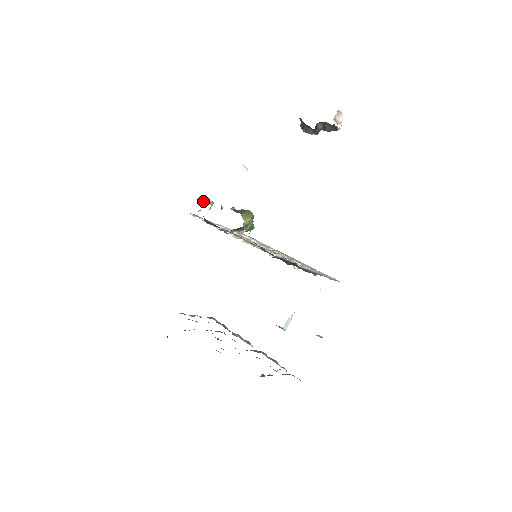
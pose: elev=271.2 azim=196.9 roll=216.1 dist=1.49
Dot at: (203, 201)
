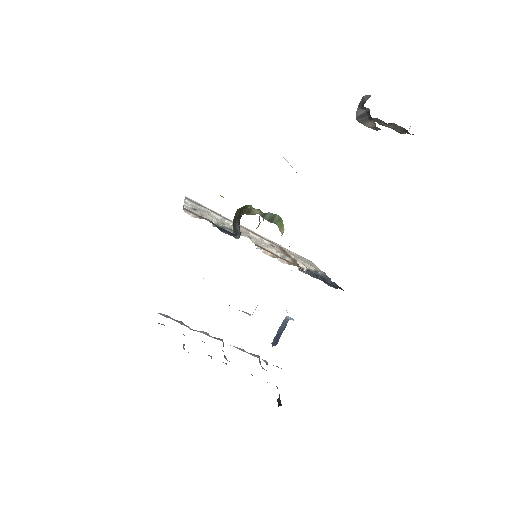
Dot at: occluded
